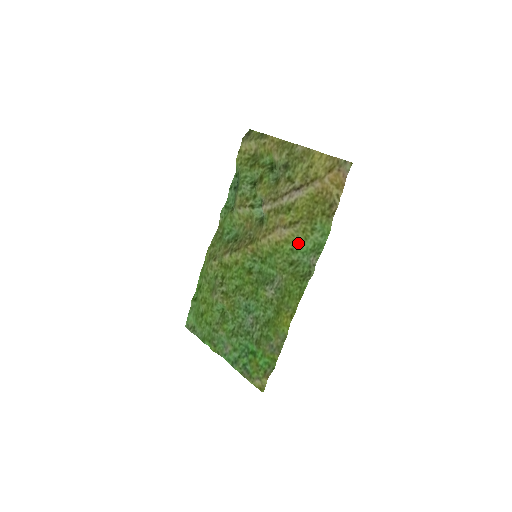
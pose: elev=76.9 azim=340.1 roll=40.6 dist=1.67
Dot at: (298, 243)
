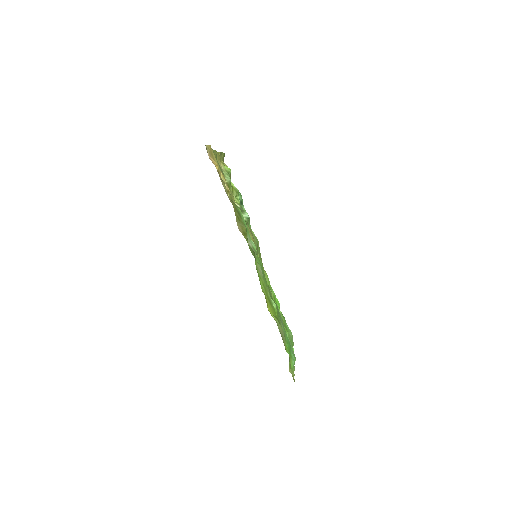
Dot at: occluded
